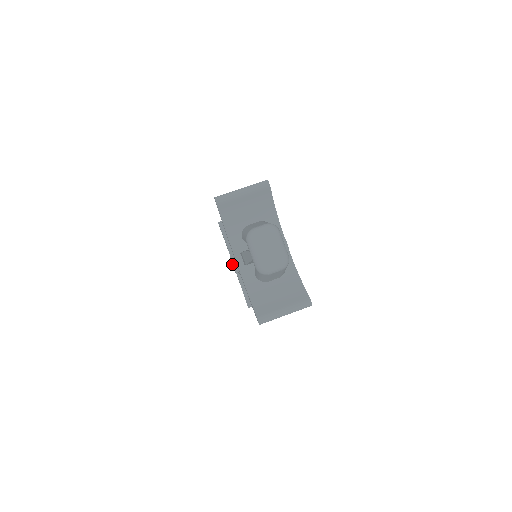
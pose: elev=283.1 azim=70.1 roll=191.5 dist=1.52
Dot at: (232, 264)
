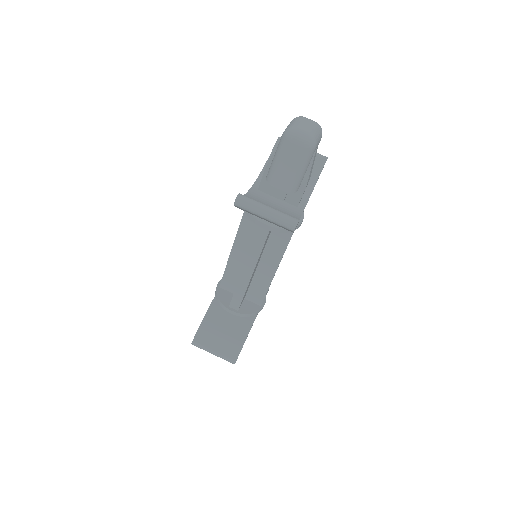
Dot at: (220, 282)
